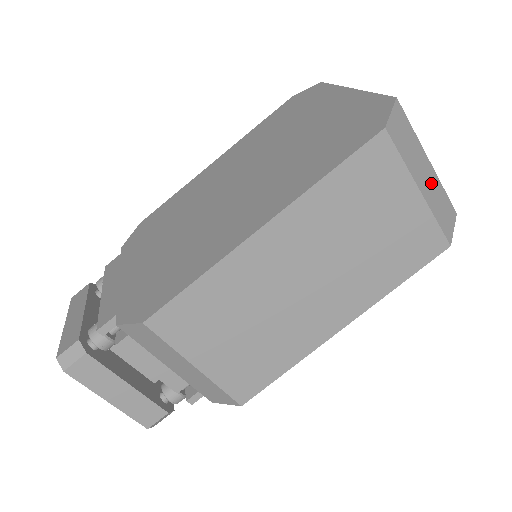
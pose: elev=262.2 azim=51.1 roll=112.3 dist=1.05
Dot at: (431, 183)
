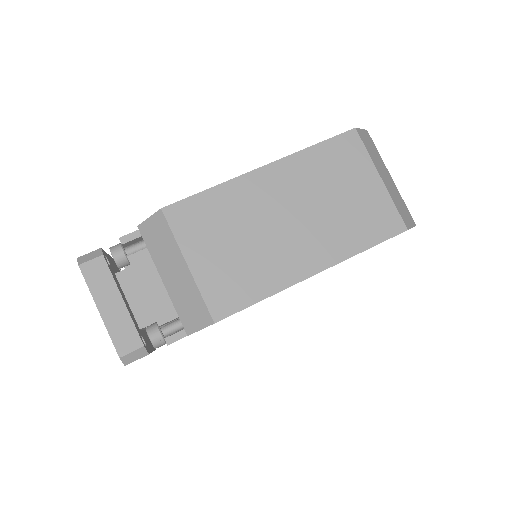
Dot at: (392, 186)
